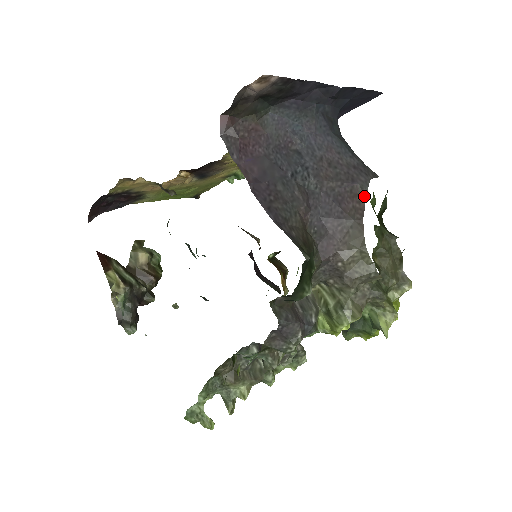
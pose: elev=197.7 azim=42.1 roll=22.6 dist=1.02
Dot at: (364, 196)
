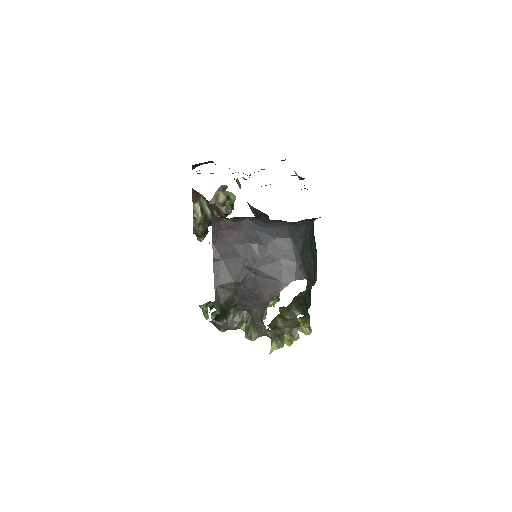
Dot at: (280, 290)
